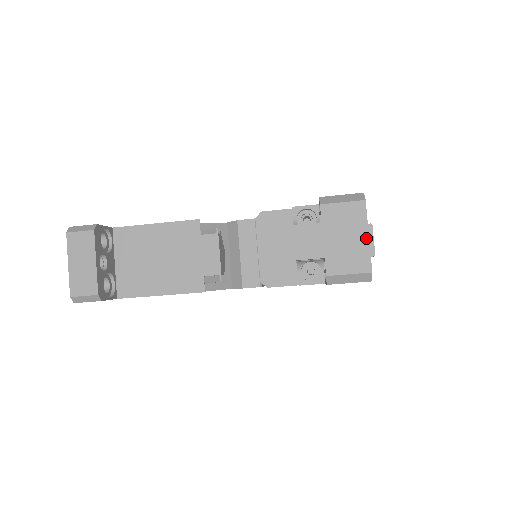
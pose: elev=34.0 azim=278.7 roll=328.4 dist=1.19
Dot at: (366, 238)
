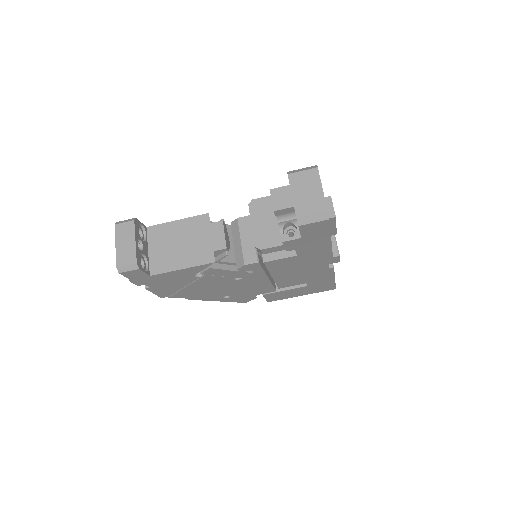
Dot at: (321, 190)
